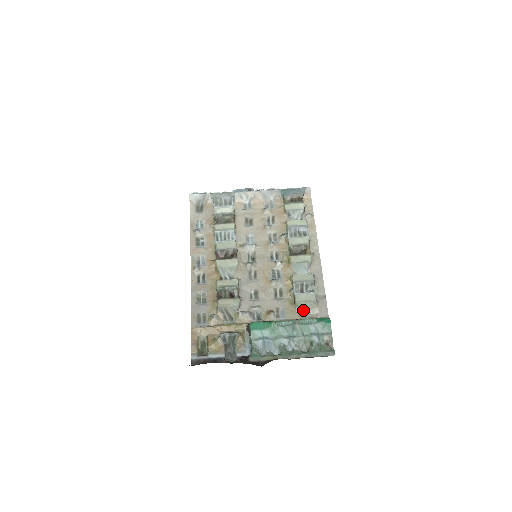
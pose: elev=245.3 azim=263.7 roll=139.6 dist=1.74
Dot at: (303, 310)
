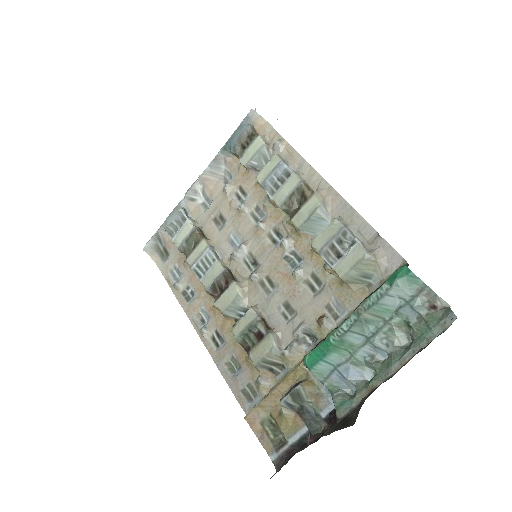
Dot at: (361, 281)
